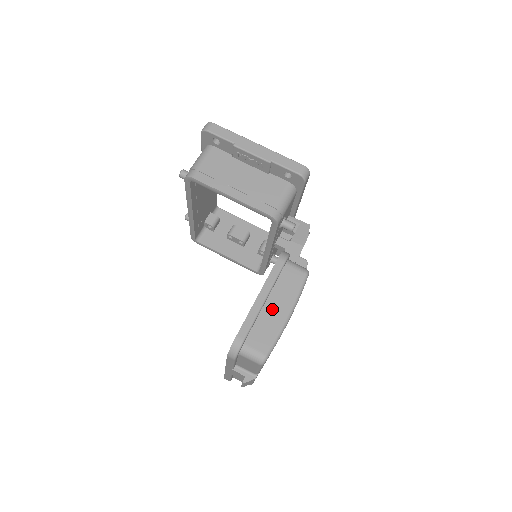
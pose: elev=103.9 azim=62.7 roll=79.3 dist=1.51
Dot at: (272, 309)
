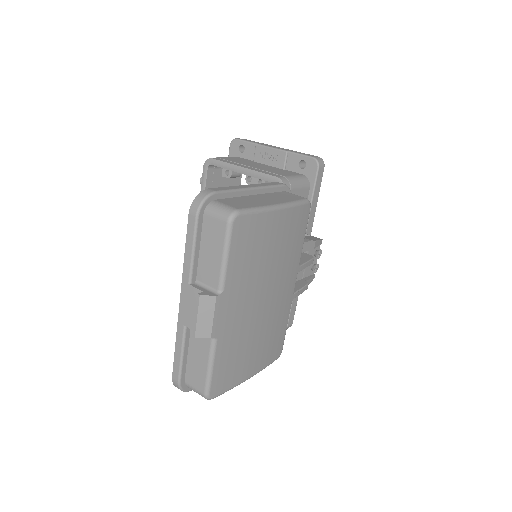
Dot at: (259, 198)
